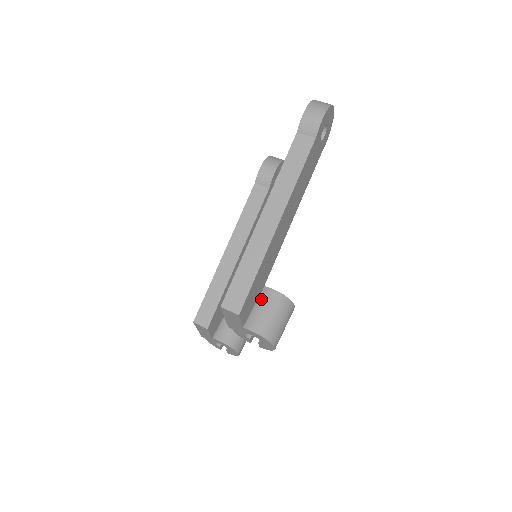
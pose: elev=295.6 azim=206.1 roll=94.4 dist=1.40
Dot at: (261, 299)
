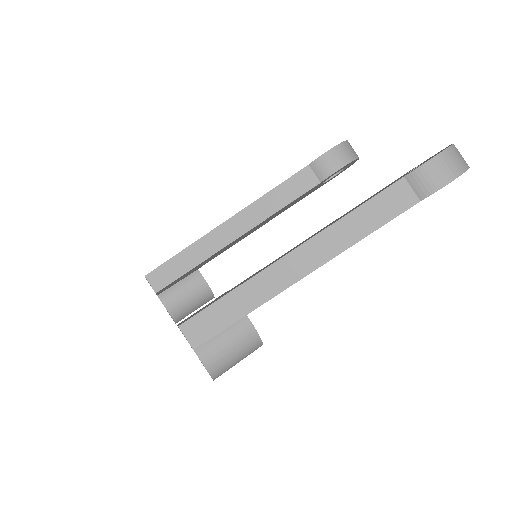
Dot at: (231, 325)
